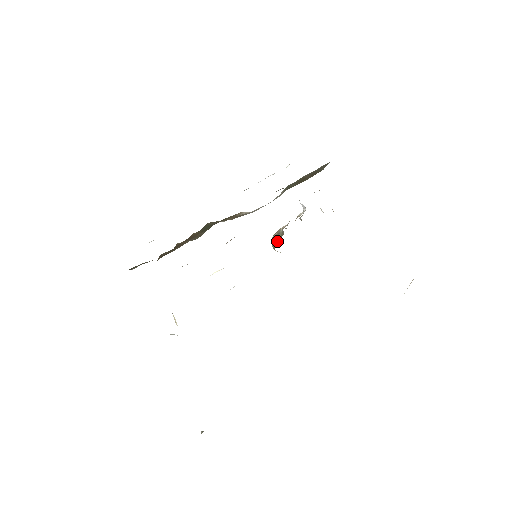
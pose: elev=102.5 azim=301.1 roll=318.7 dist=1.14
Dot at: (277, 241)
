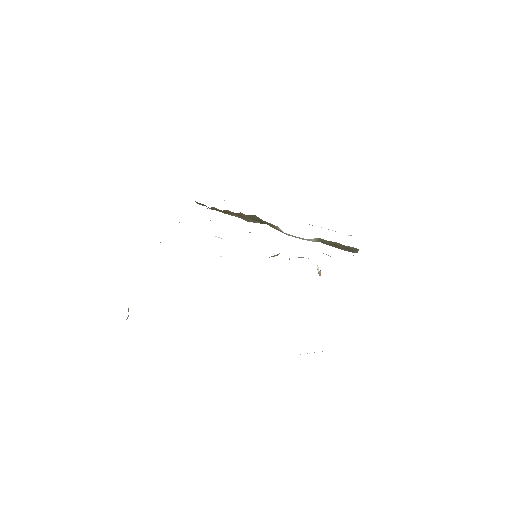
Dot at: occluded
